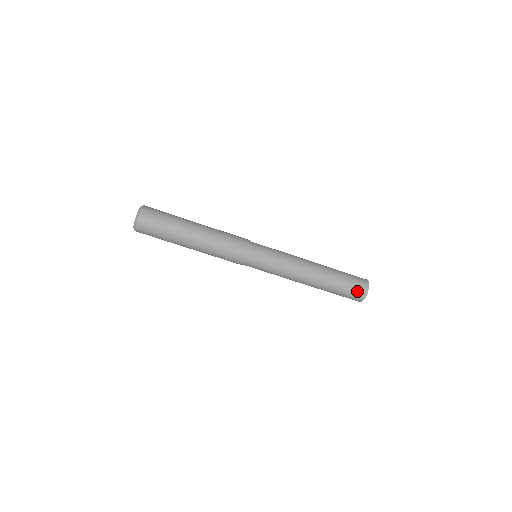
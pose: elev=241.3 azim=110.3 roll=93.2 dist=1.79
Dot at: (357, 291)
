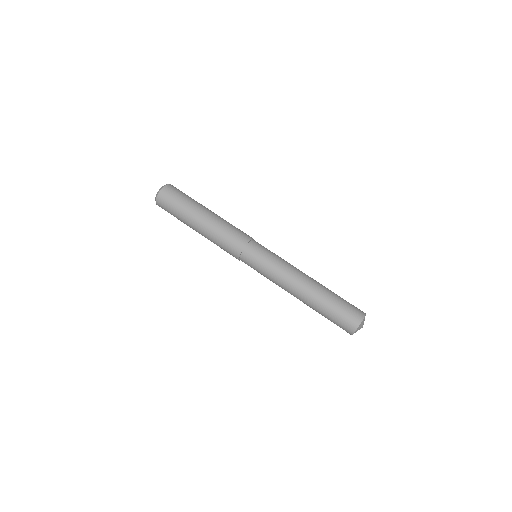
Dot at: (350, 317)
